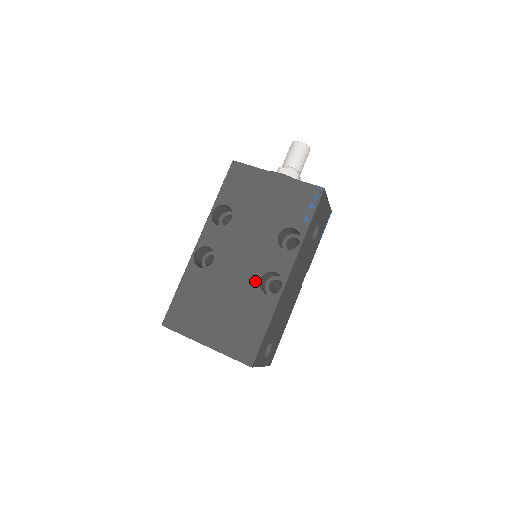
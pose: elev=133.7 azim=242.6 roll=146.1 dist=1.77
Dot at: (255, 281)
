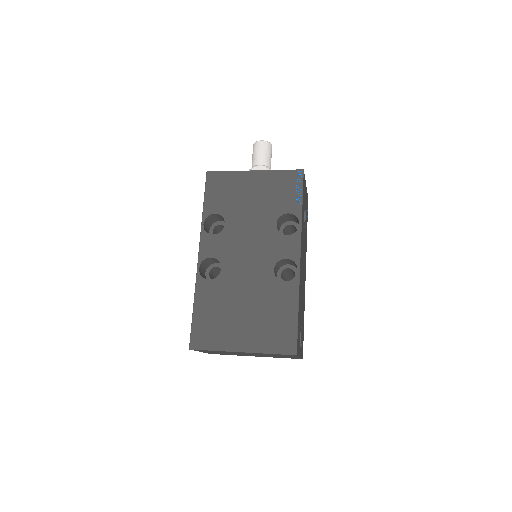
Dot at: (269, 273)
